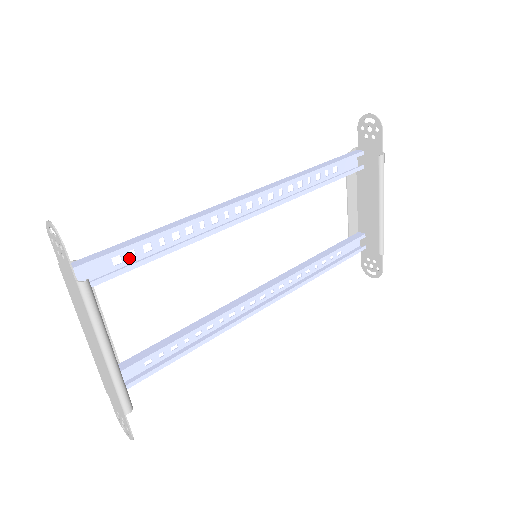
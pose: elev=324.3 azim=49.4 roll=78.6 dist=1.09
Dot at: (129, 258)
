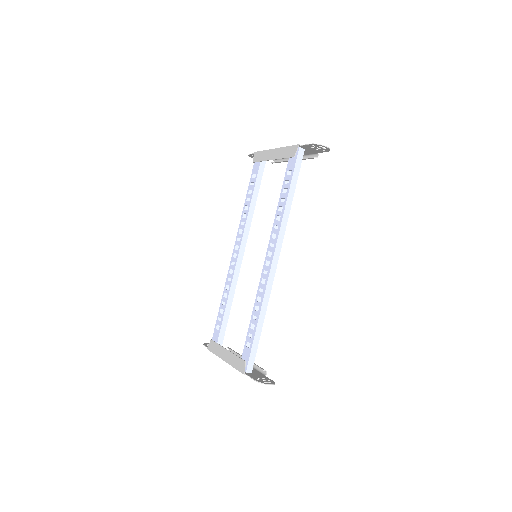
Dot at: (249, 338)
